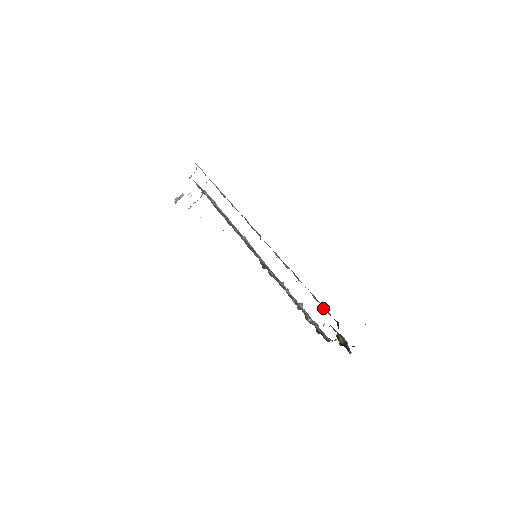
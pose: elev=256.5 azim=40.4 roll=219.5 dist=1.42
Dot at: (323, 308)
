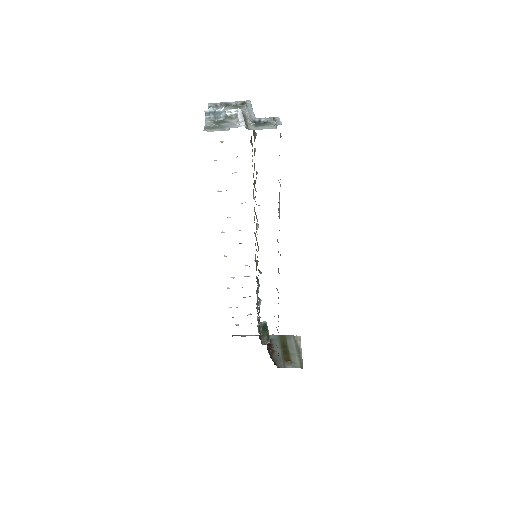
Dot at: occluded
